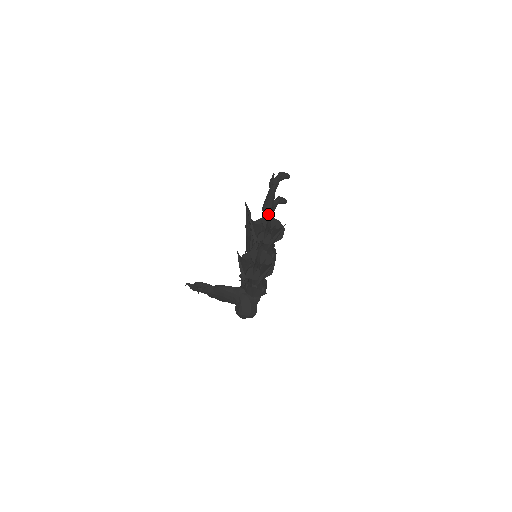
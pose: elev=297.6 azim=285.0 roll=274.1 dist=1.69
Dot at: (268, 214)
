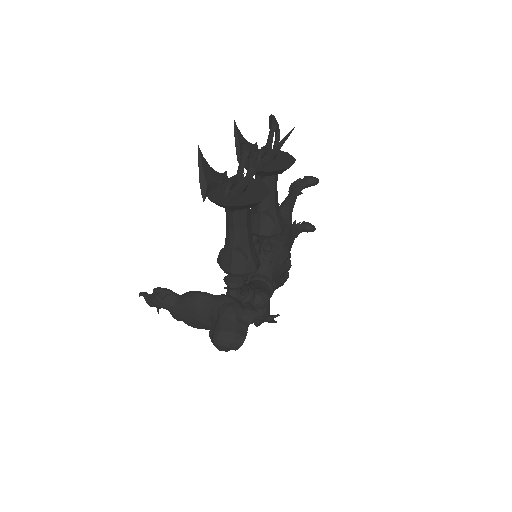
Dot at: (283, 216)
